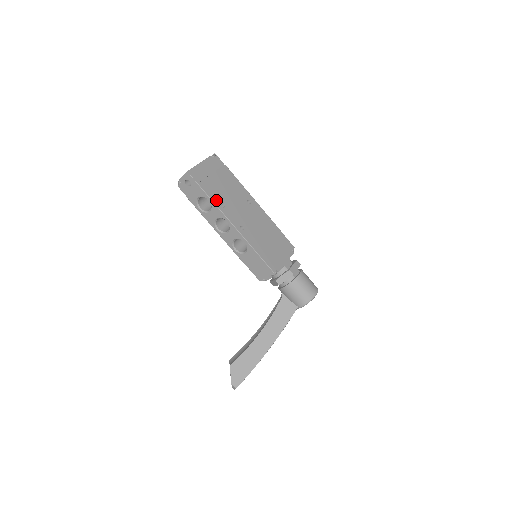
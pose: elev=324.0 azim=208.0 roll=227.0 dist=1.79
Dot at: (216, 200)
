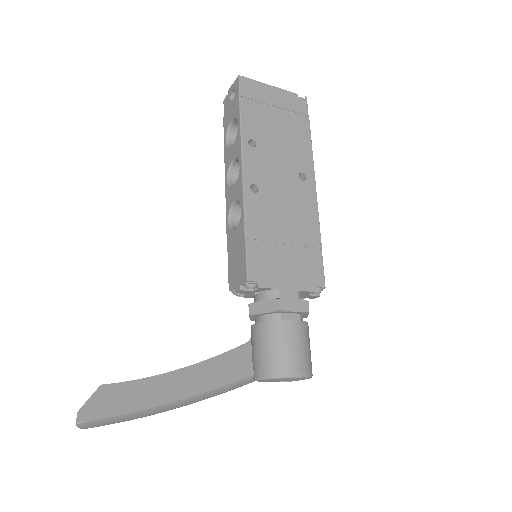
Dot at: (248, 130)
